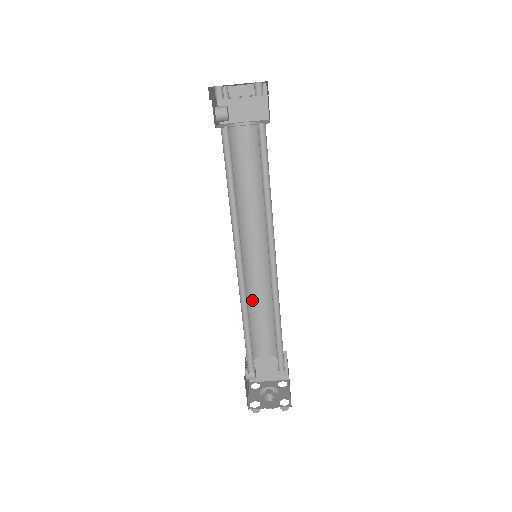
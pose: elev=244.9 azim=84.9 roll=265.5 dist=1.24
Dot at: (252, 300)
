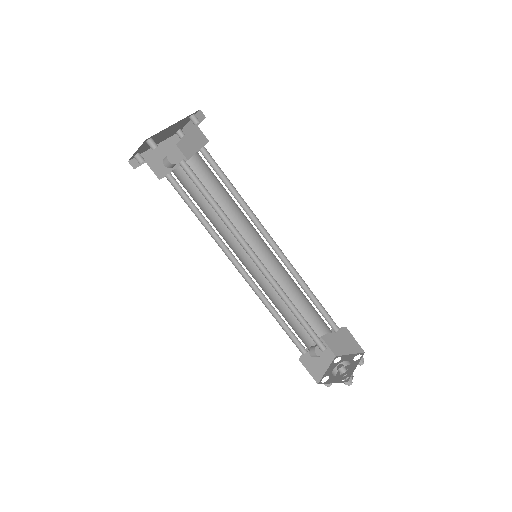
Dot at: (287, 289)
